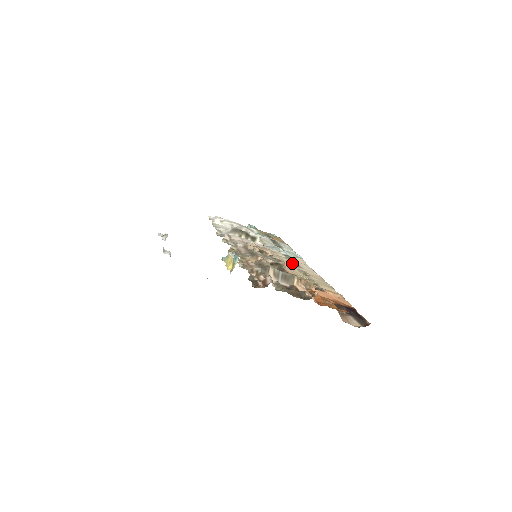
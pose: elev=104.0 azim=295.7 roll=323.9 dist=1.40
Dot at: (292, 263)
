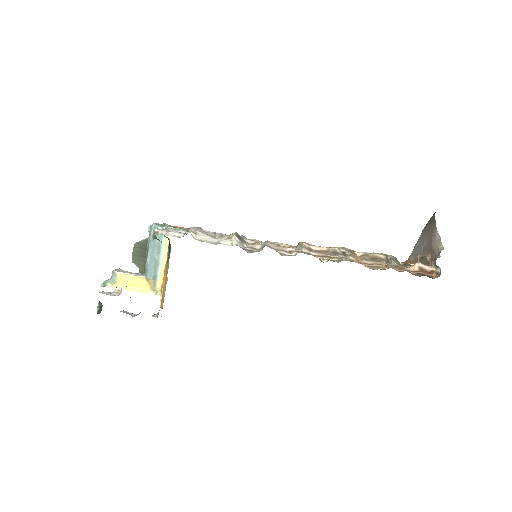
Dot at: occluded
